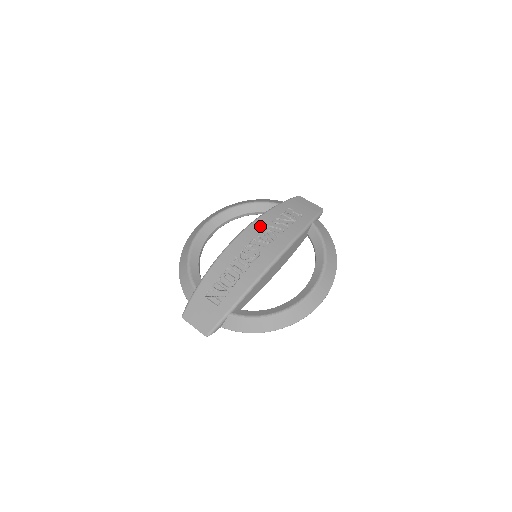
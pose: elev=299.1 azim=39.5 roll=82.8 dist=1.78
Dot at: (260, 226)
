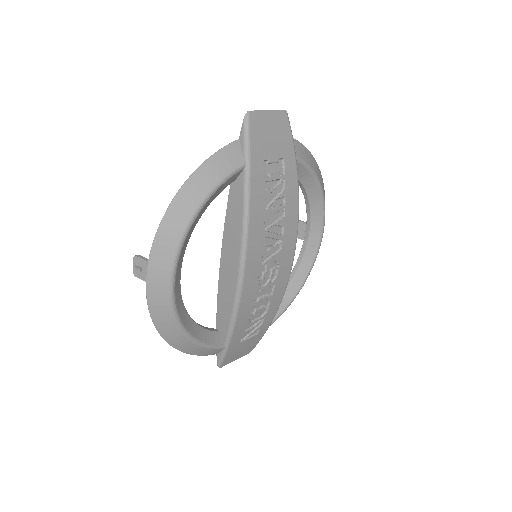
Dot at: (259, 233)
